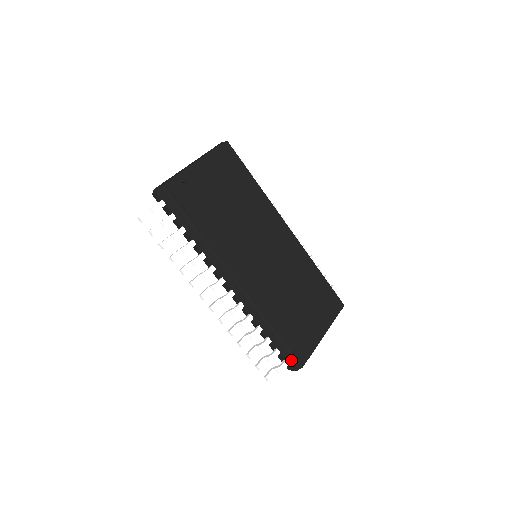
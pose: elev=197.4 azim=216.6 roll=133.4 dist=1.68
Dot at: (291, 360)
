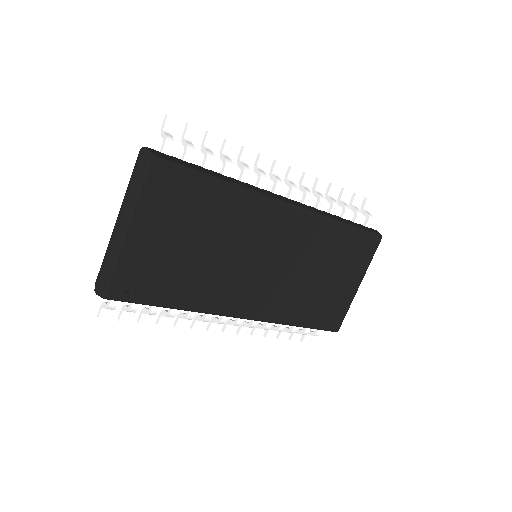
Dot at: occluded
